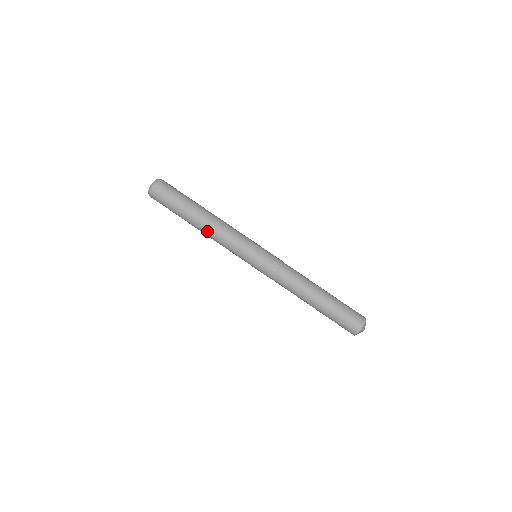
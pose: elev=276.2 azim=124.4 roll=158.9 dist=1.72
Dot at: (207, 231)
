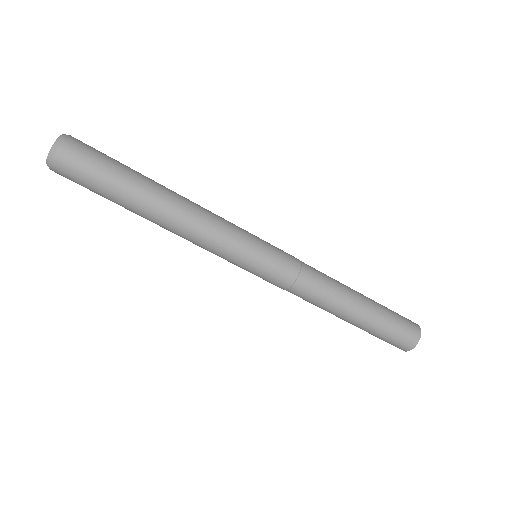
Dot at: (173, 224)
